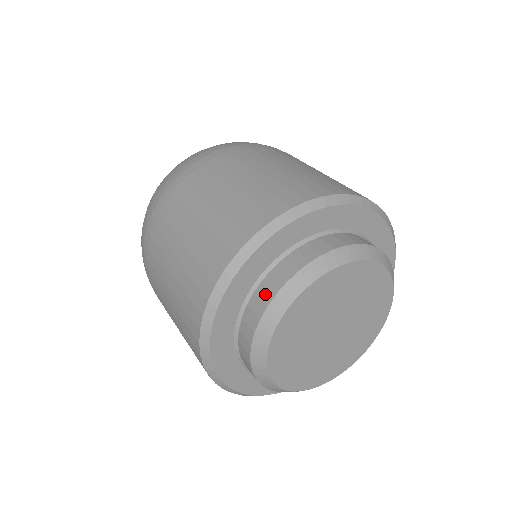
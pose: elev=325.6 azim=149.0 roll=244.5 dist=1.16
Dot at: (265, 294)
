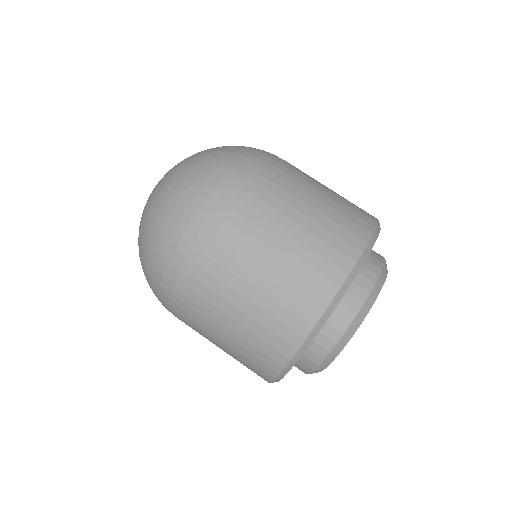
Dot at: (314, 358)
